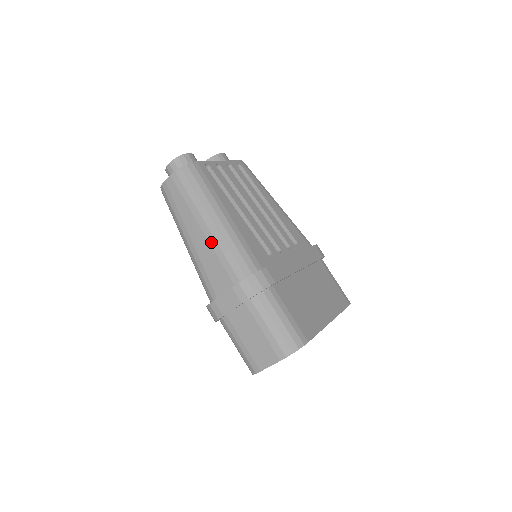
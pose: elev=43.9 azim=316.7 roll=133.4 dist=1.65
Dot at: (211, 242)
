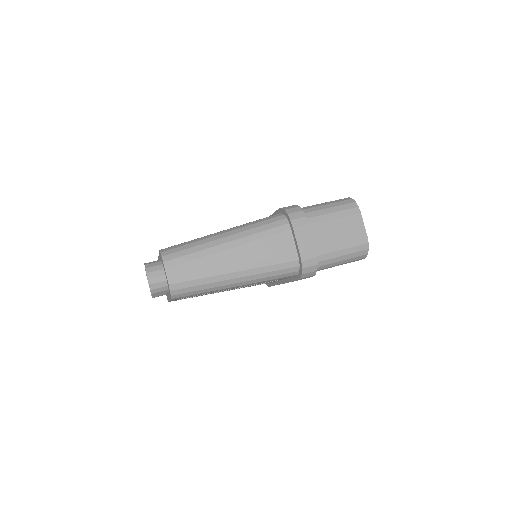
Dot at: (245, 242)
